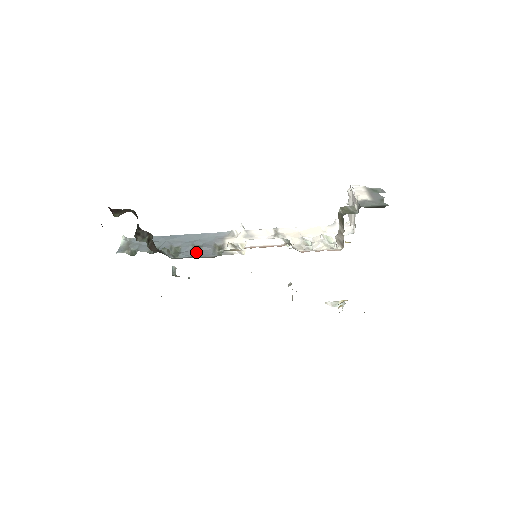
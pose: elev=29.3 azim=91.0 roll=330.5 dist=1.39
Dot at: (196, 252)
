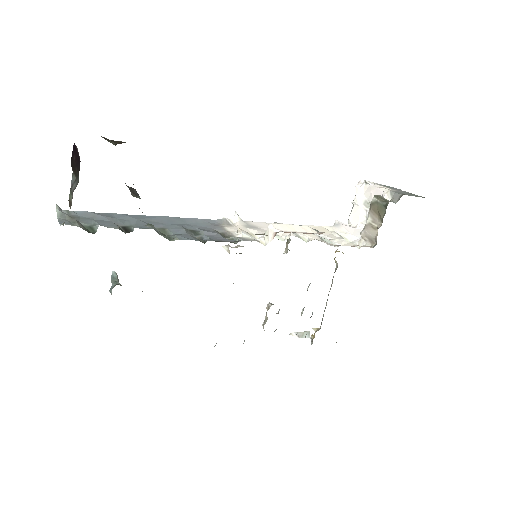
Dot at: (196, 236)
